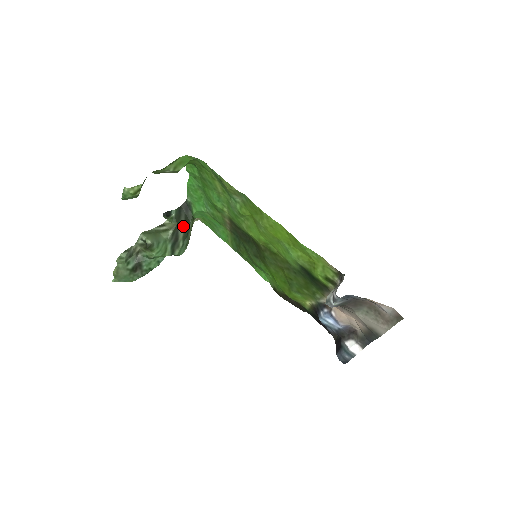
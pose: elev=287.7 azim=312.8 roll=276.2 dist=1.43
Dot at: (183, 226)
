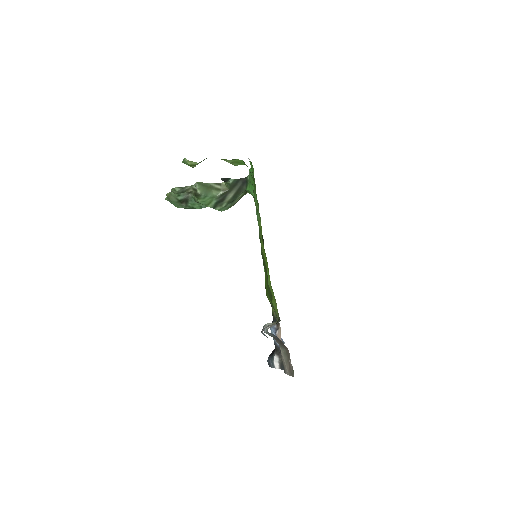
Dot at: (233, 193)
